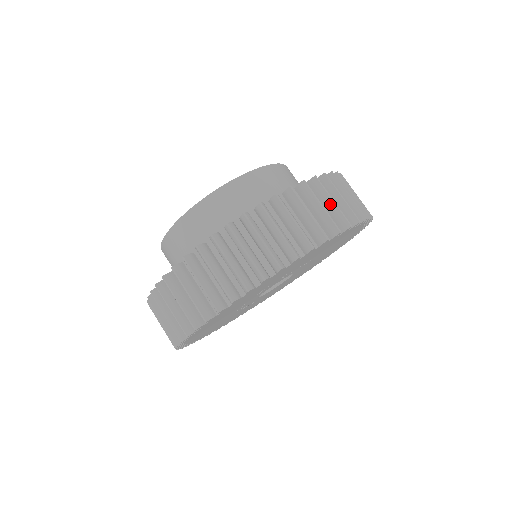
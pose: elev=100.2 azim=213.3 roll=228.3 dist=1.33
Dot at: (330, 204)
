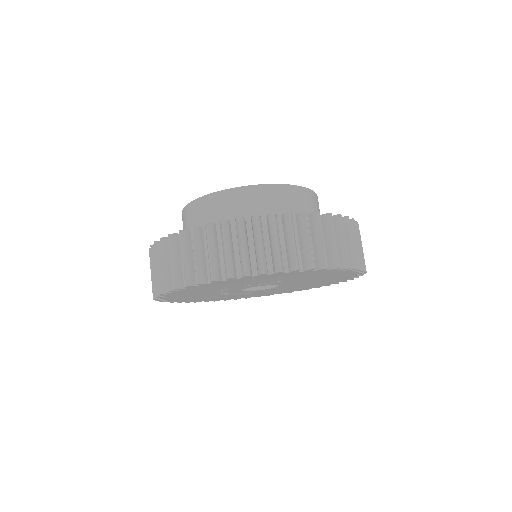
Dot at: (273, 244)
